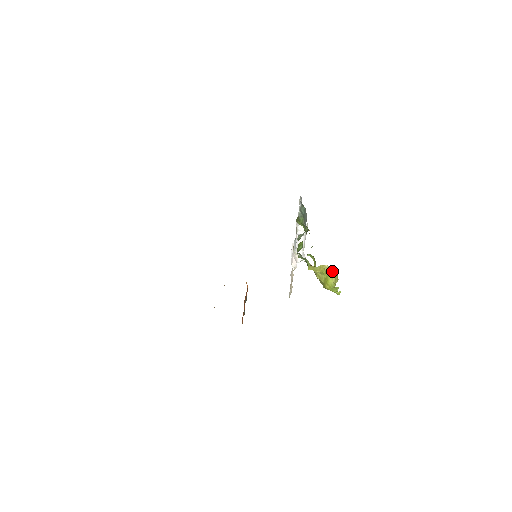
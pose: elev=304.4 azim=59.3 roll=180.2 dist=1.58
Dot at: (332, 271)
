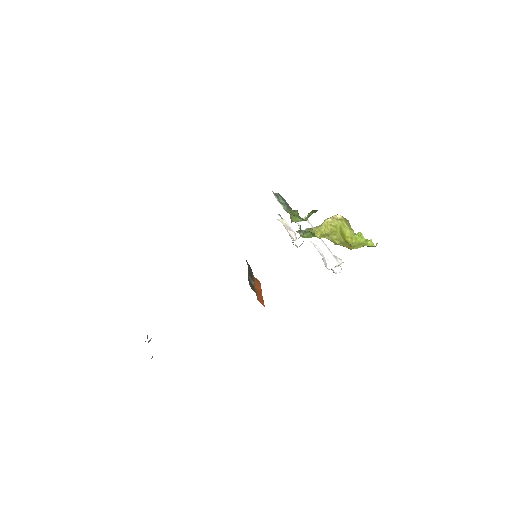
Dot at: (338, 220)
